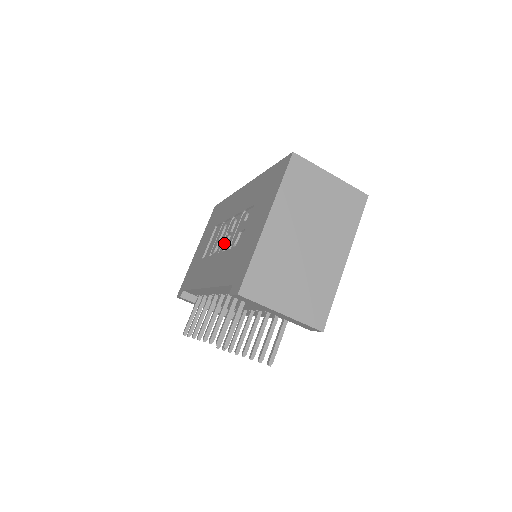
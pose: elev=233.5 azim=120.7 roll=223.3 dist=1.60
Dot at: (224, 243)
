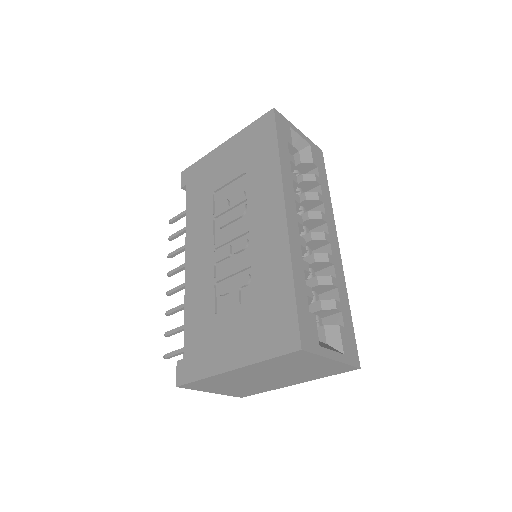
Dot at: (222, 255)
